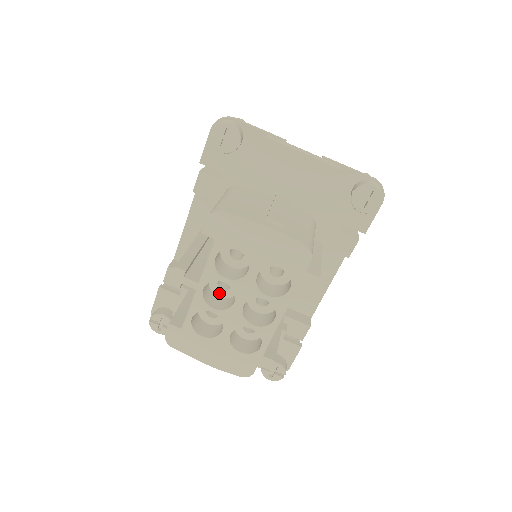
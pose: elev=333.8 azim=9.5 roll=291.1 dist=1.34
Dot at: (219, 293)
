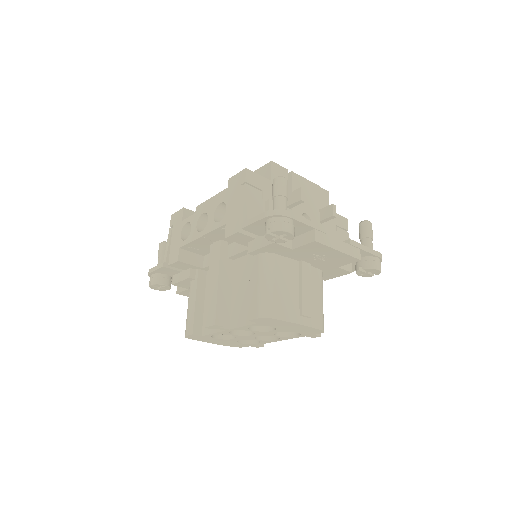
Dot at: occluded
